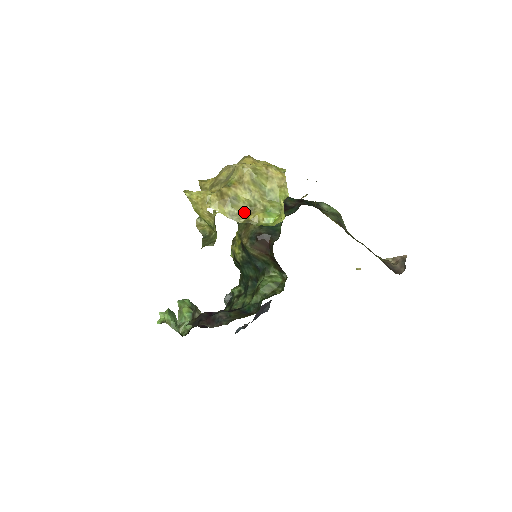
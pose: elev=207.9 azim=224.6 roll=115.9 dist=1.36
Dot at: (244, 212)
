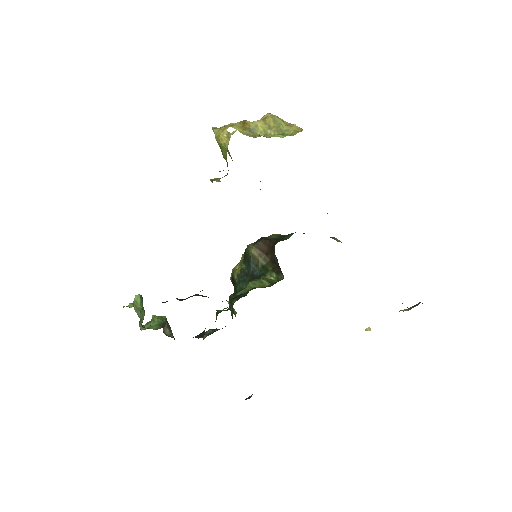
Dot at: (259, 135)
